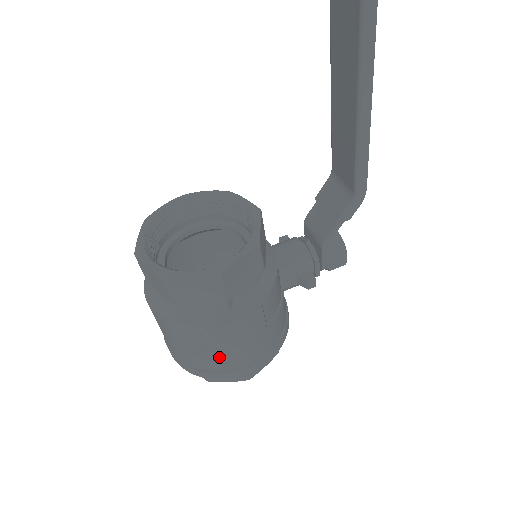
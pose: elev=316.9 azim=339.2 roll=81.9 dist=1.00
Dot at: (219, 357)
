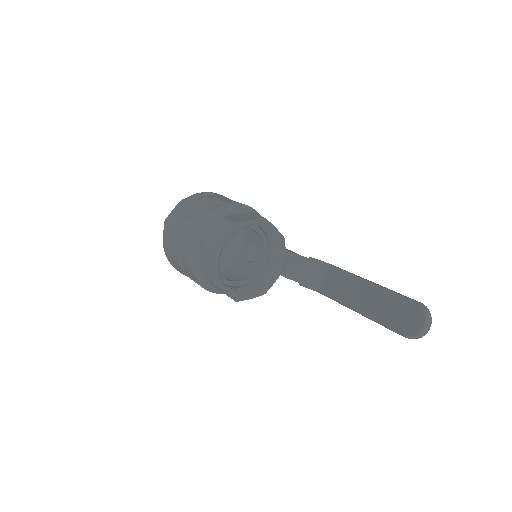
Dot at: occluded
